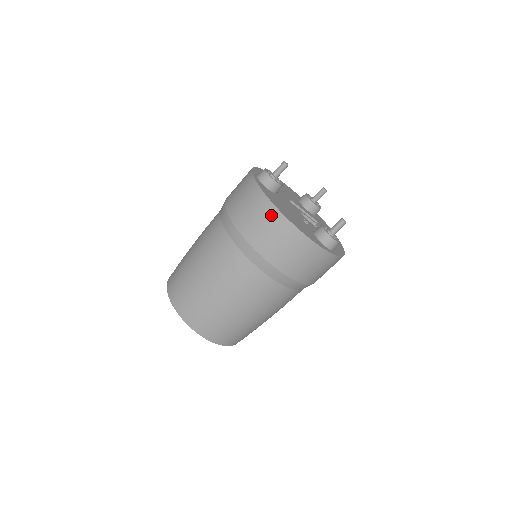
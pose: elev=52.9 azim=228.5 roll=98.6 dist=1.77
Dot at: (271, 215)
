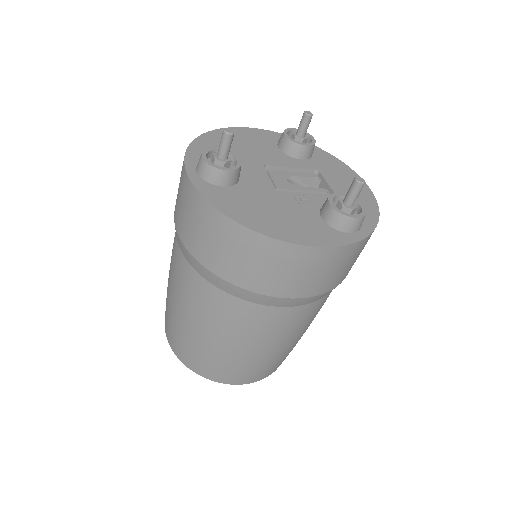
Dot at: (244, 240)
